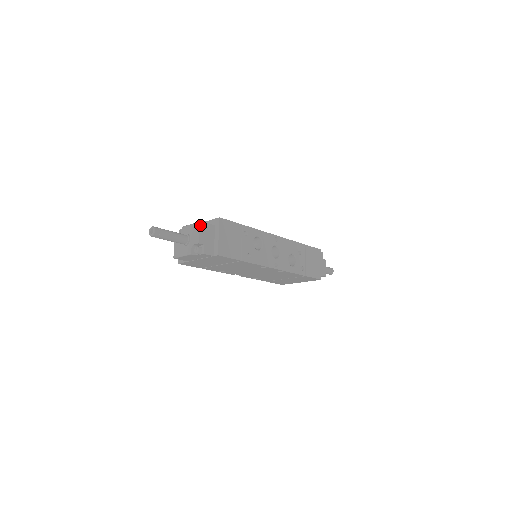
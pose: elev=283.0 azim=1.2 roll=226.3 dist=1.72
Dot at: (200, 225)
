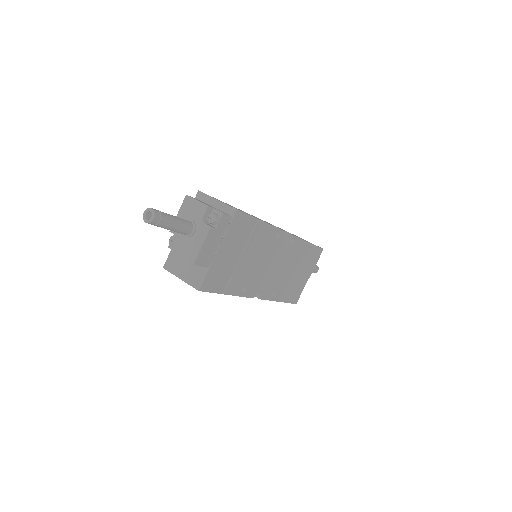
Dot at: (190, 197)
